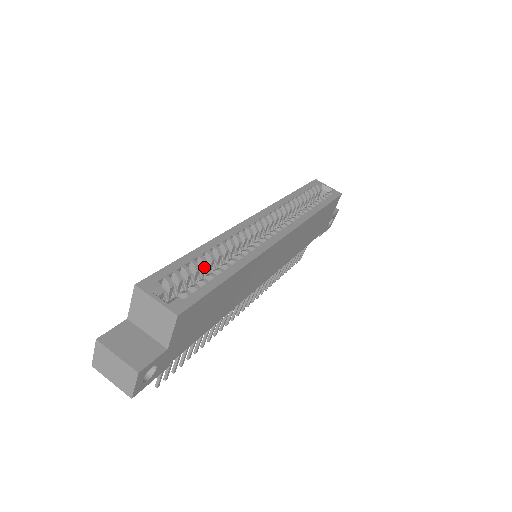
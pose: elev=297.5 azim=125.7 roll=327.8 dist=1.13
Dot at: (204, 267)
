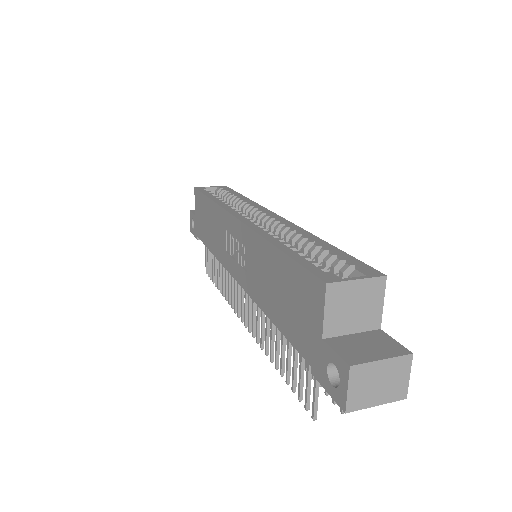
Dot at: occluded
